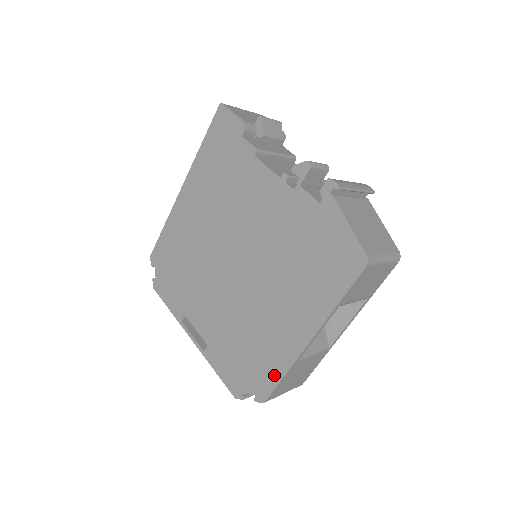
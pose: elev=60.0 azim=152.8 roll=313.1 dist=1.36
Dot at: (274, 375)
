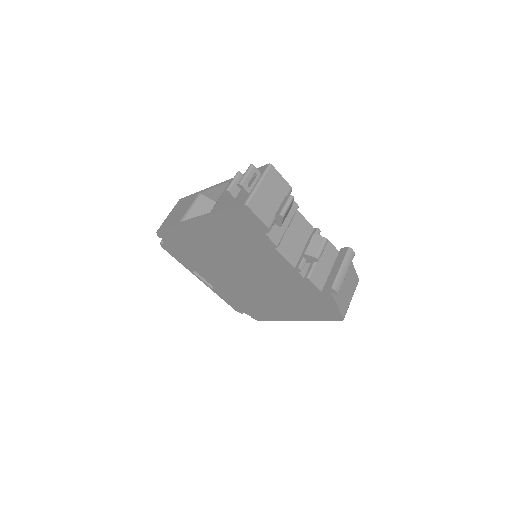
Dot at: (267, 318)
